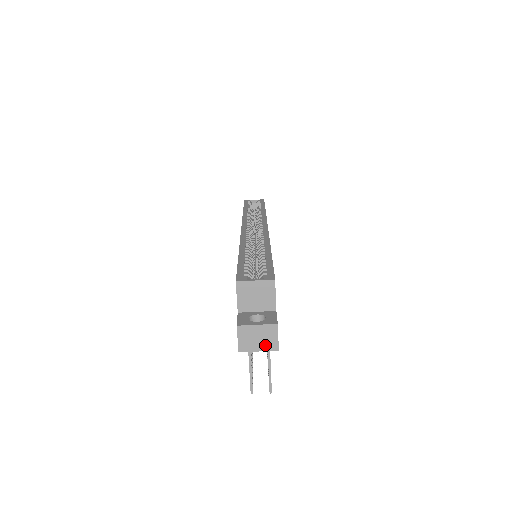
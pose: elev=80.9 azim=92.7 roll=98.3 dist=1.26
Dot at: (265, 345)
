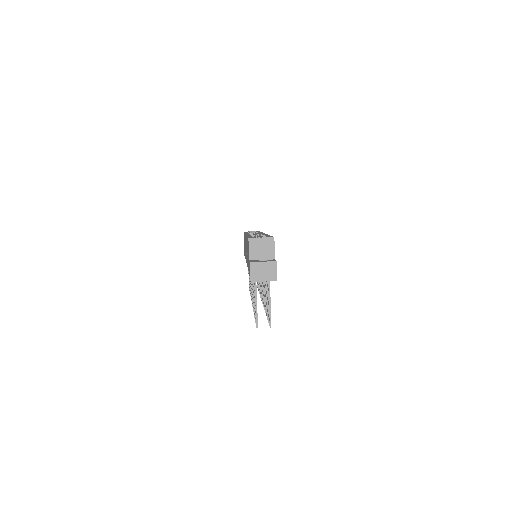
Dot at: (268, 277)
